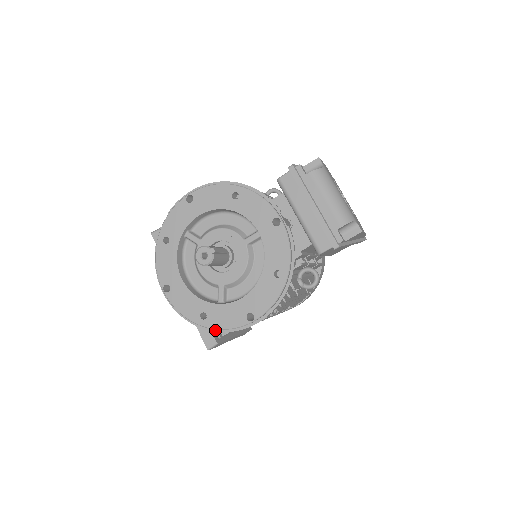
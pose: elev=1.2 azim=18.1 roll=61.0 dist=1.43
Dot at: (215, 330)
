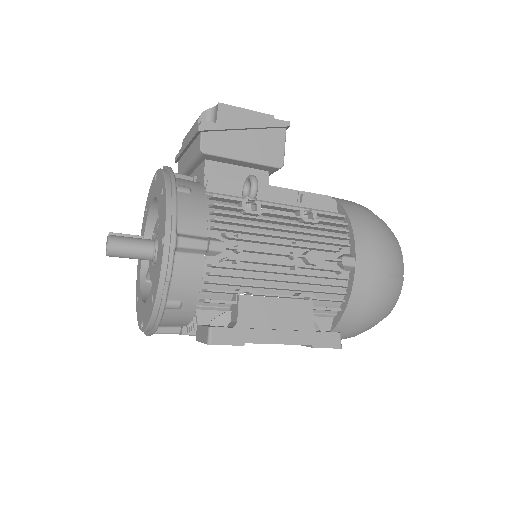
Dot at: occluded
